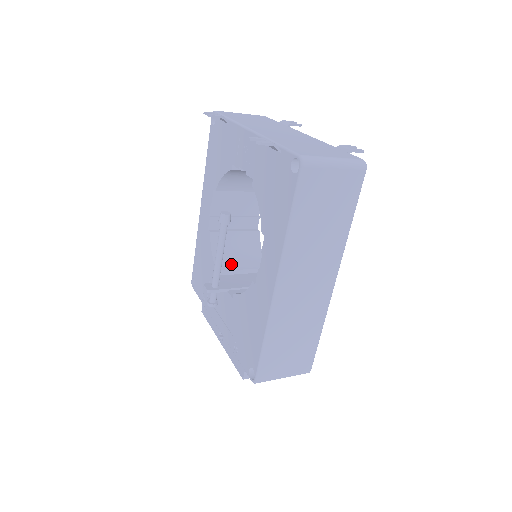
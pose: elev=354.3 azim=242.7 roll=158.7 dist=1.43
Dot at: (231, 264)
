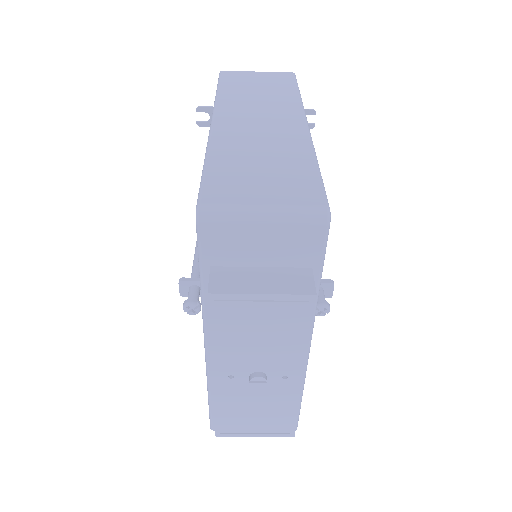
Dot at: occluded
